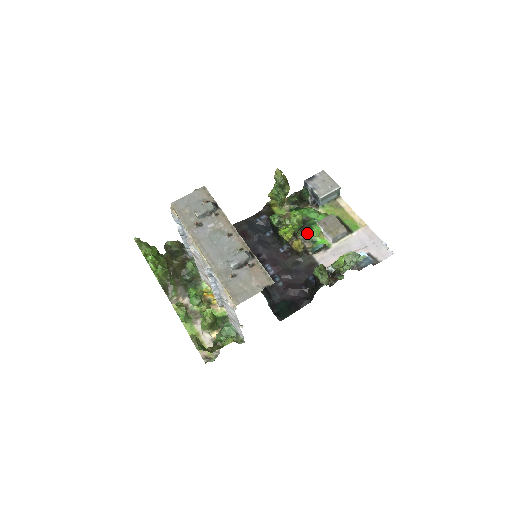
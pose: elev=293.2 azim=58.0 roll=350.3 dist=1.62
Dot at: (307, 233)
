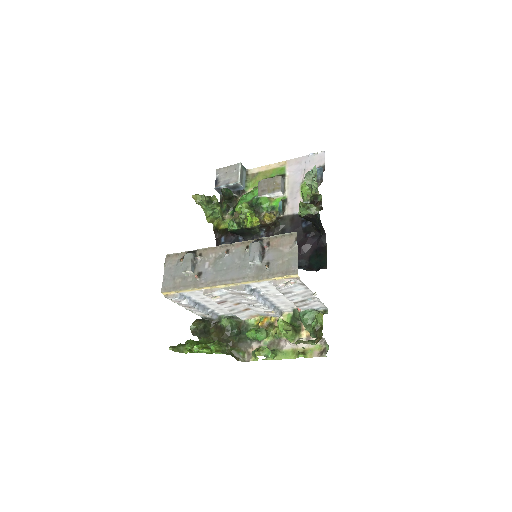
Dot at: (262, 210)
